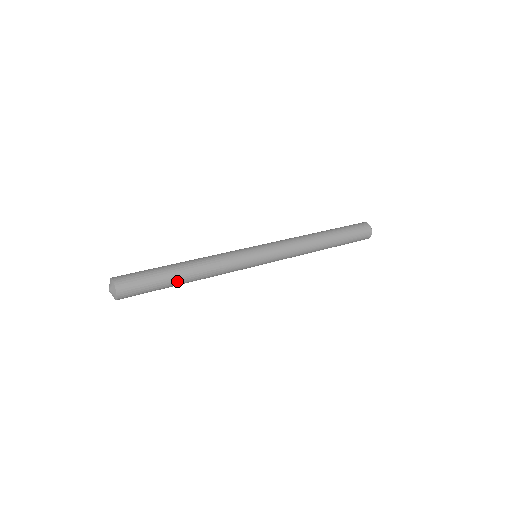
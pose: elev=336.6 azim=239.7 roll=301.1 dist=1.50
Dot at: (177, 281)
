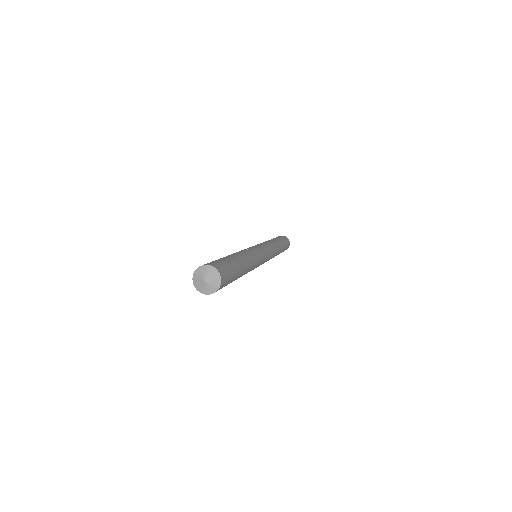
Dot at: (240, 275)
